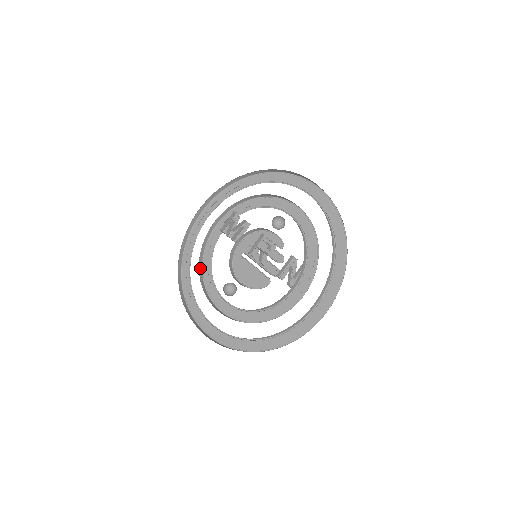
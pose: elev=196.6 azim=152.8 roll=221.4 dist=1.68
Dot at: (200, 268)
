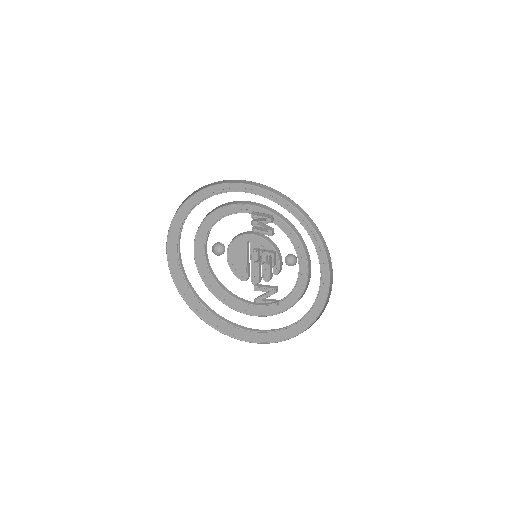
Dot at: (213, 210)
